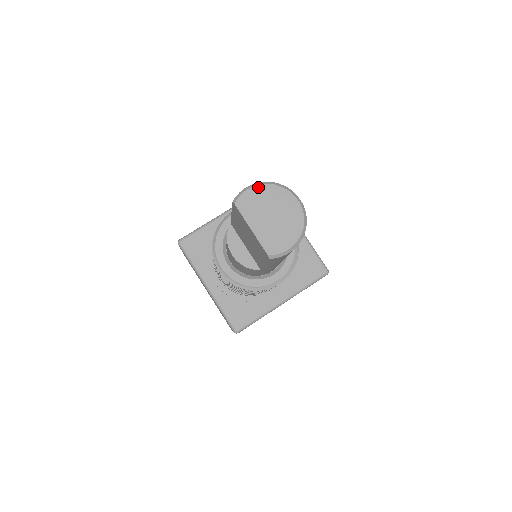
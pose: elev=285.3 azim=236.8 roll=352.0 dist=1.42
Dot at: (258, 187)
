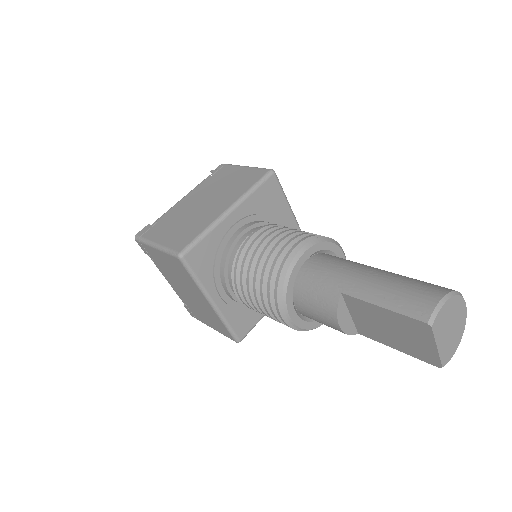
Dot at: (448, 302)
